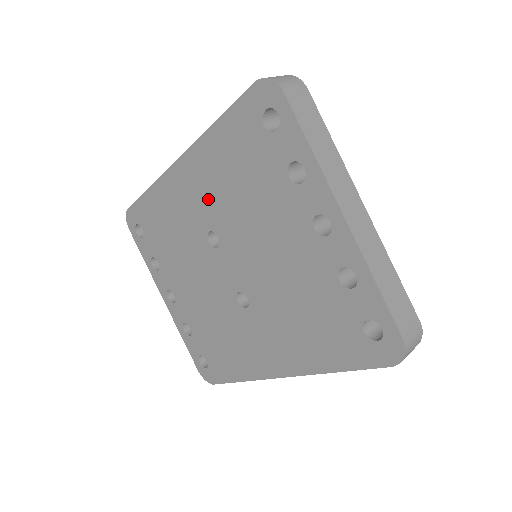
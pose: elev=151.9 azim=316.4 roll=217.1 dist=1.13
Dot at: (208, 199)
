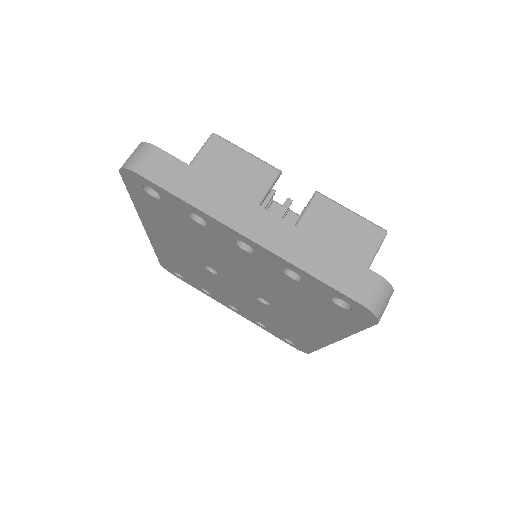
Dot at: (182, 248)
